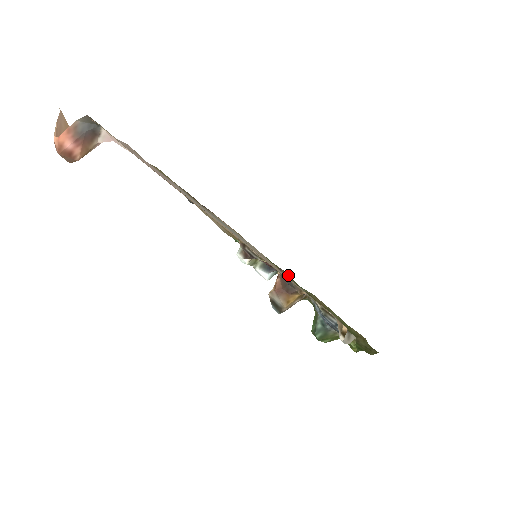
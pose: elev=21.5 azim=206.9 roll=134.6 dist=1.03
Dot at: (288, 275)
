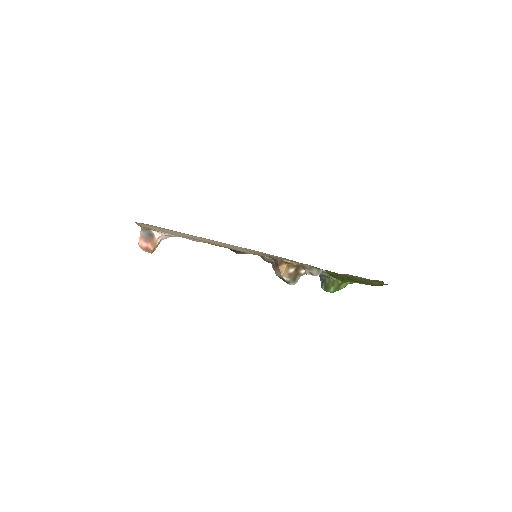
Dot at: occluded
